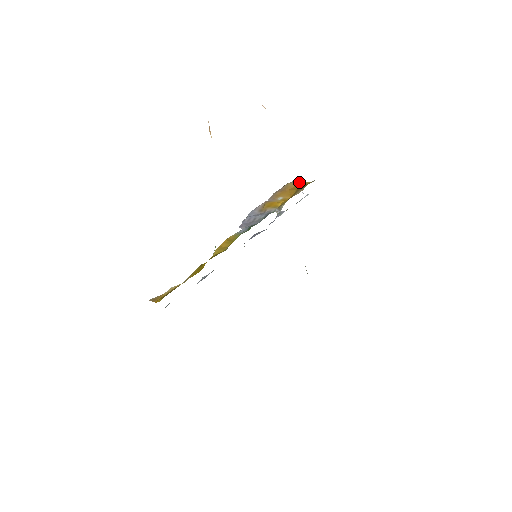
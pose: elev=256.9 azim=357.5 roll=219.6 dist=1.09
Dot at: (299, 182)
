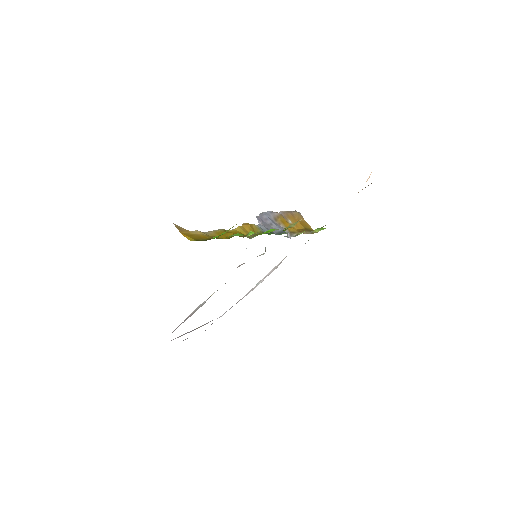
Dot at: occluded
